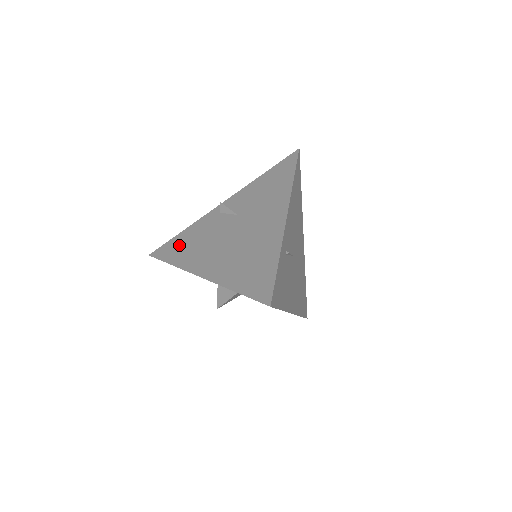
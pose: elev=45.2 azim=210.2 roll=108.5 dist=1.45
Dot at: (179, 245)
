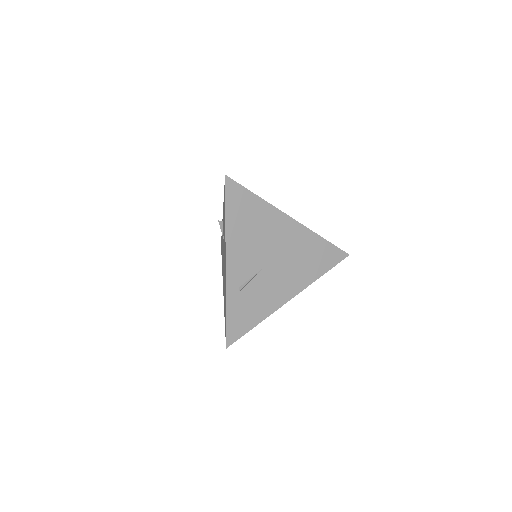
Dot at: occluded
